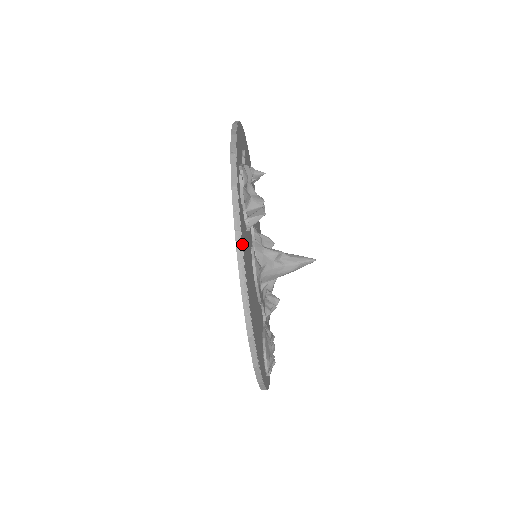
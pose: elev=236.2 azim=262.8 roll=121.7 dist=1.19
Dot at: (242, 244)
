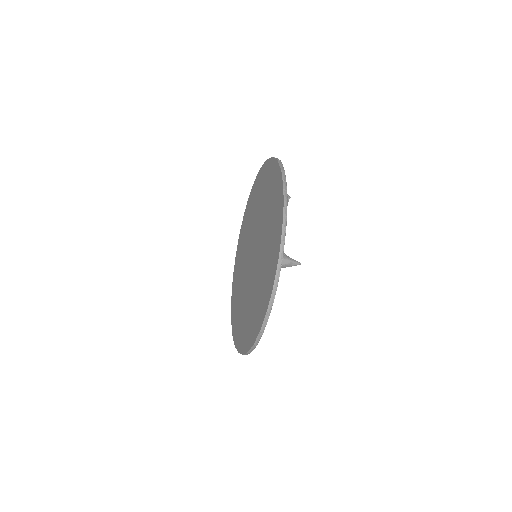
Dot at: (287, 198)
